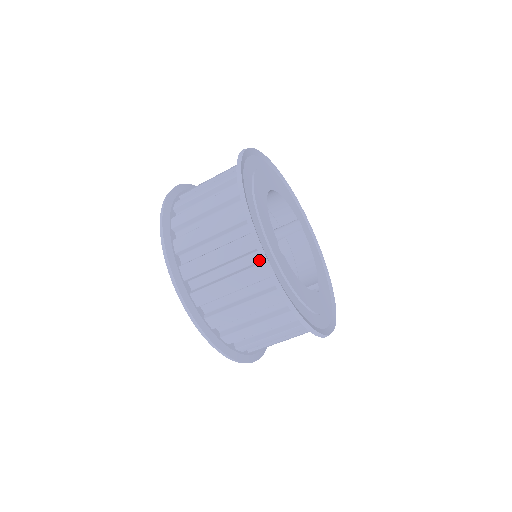
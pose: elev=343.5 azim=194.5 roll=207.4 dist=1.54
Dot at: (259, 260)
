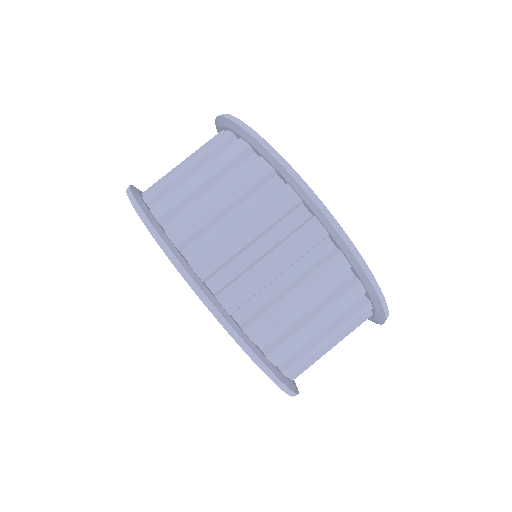
Dot at: (328, 251)
